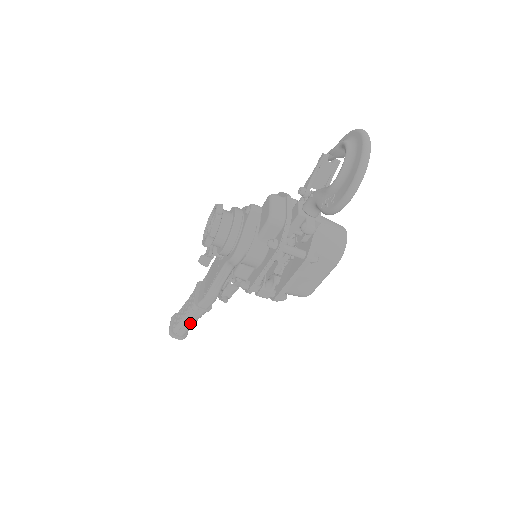
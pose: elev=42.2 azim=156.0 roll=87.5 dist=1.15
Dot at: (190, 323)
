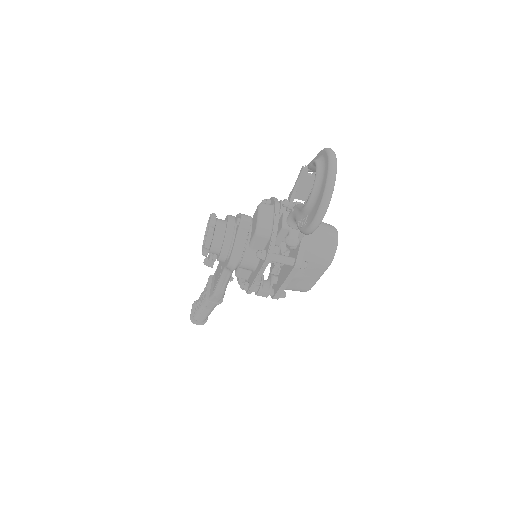
Dot at: (206, 312)
